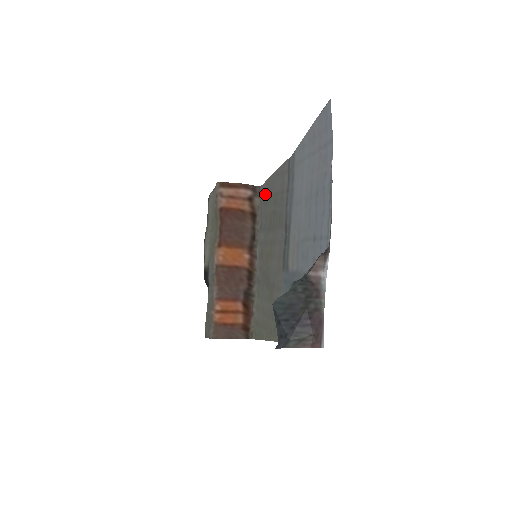
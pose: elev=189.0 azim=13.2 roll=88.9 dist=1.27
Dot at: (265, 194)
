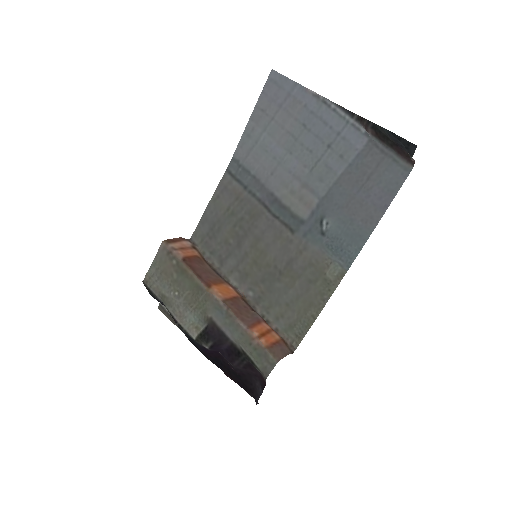
Dot at: (207, 232)
